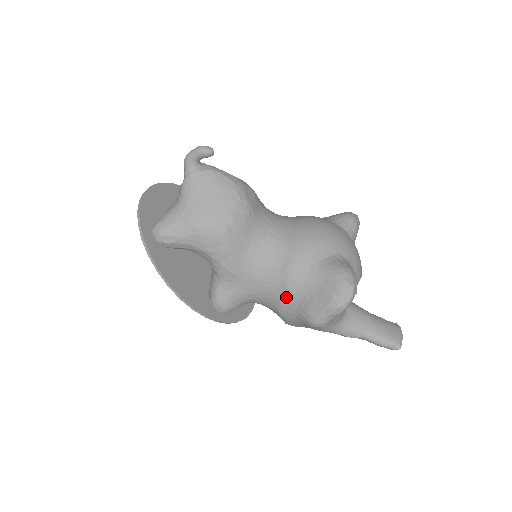
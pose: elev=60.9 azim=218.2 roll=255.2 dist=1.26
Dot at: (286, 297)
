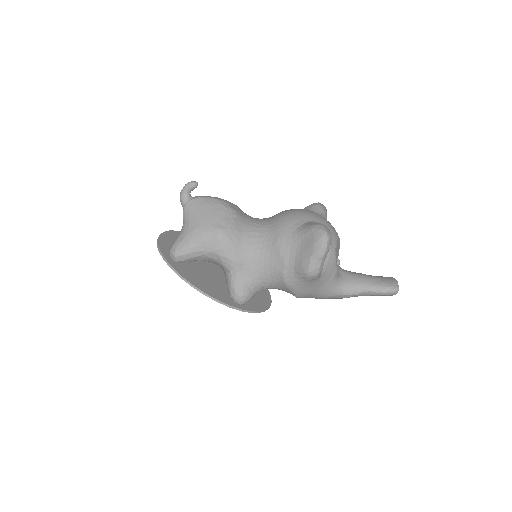
Dot at: (283, 264)
